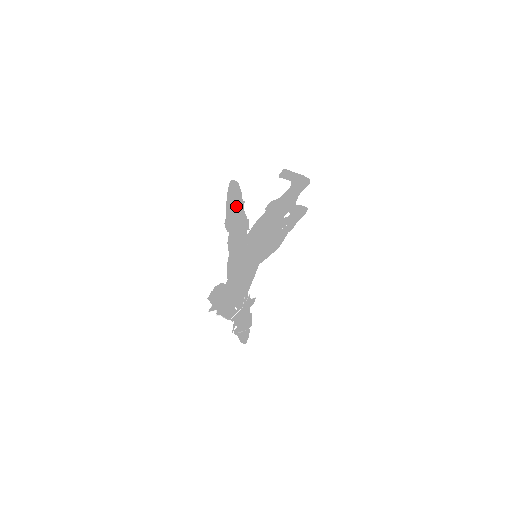
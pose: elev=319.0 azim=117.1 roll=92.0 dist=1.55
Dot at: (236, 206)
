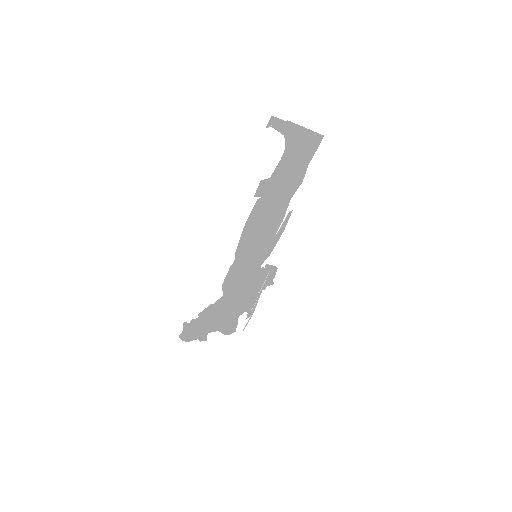
Dot at: occluded
